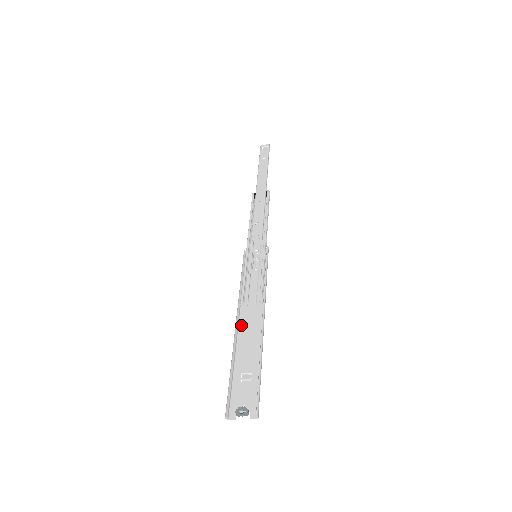
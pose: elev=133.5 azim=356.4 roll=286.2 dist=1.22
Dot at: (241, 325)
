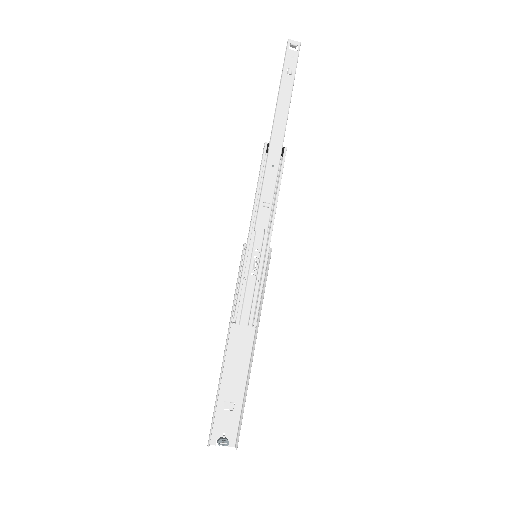
Dot at: (229, 346)
